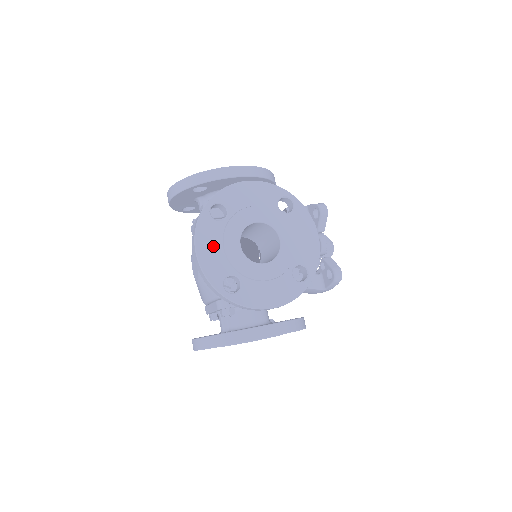
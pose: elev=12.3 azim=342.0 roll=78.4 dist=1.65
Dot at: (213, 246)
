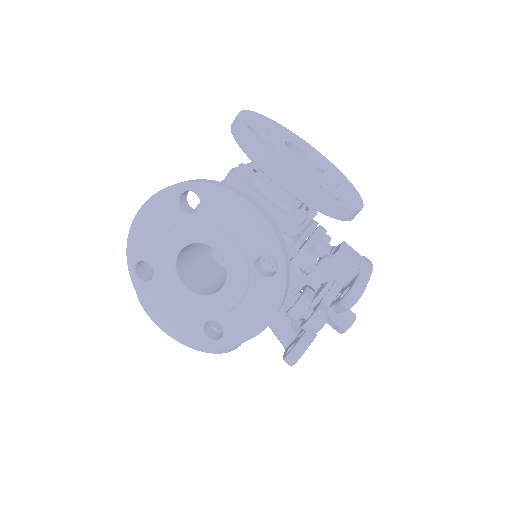
Dot at: (155, 225)
